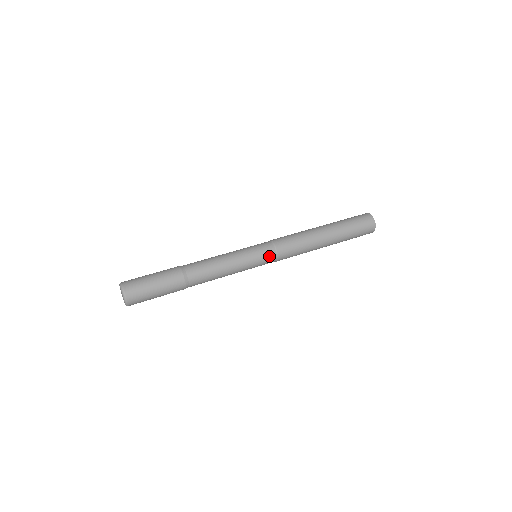
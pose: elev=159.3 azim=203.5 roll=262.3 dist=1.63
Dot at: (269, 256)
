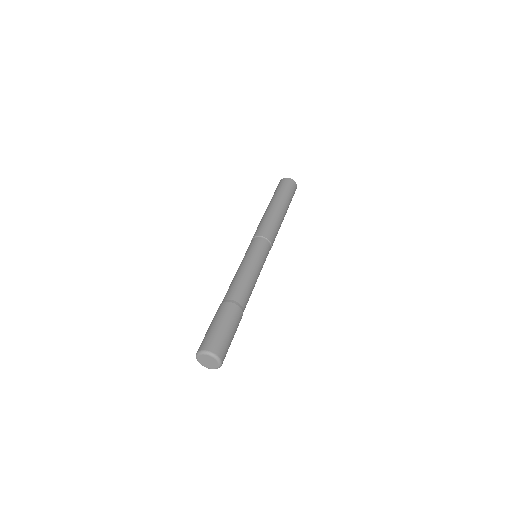
Dot at: (268, 253)
